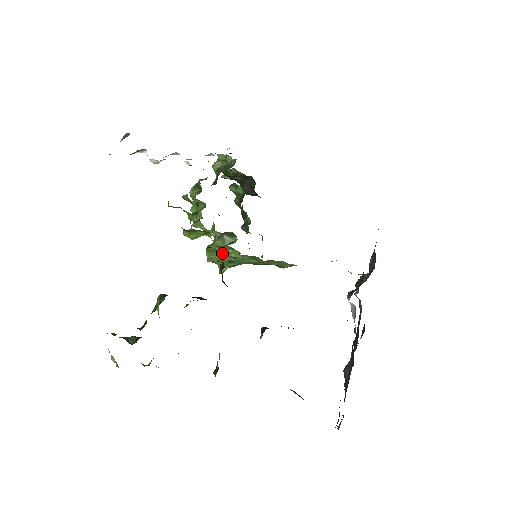
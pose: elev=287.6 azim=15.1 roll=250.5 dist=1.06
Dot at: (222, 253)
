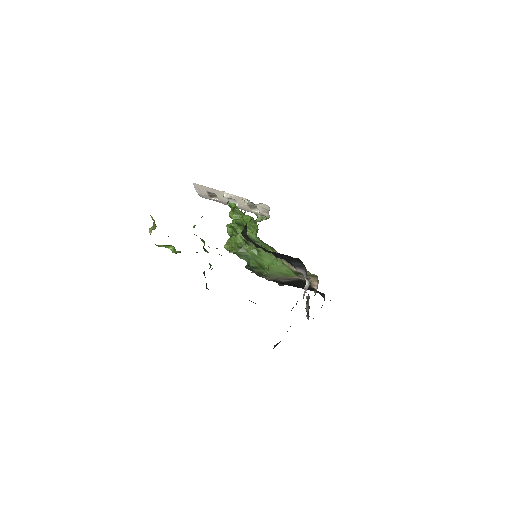
Dot at: occluded
